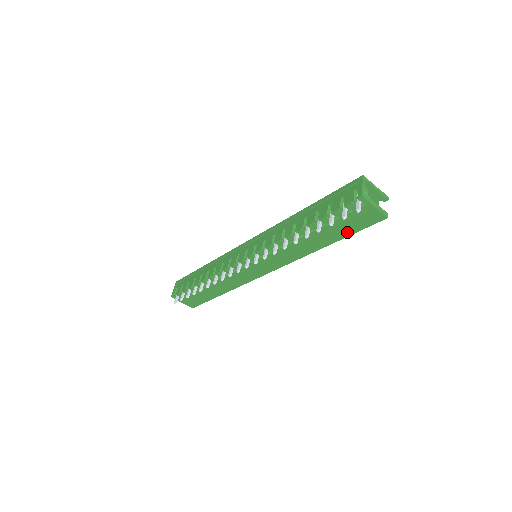
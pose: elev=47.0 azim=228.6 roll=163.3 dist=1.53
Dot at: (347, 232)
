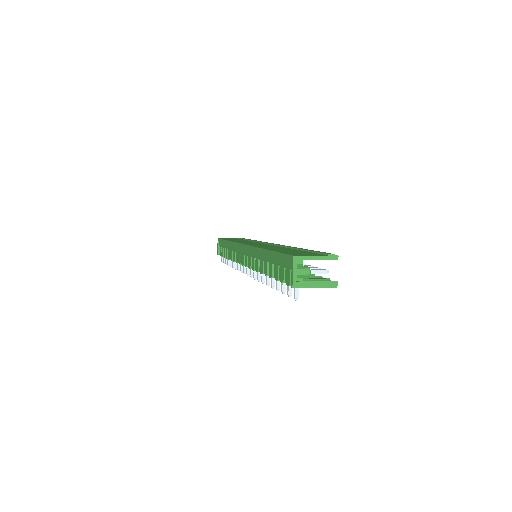
Dot at: occluded
